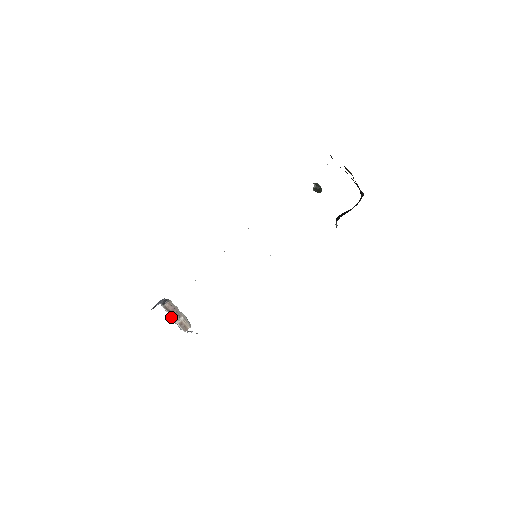
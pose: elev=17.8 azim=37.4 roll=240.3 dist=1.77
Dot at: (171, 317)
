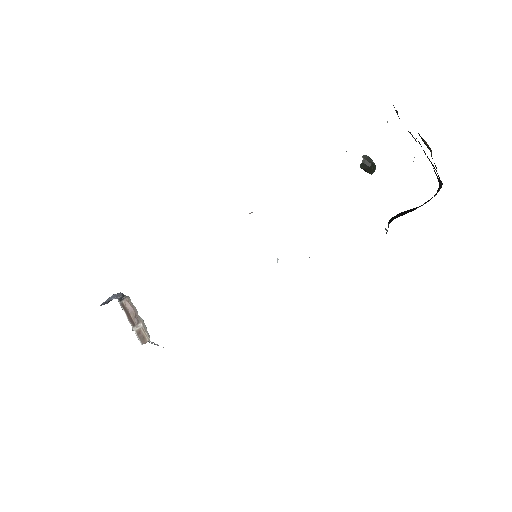
Dot at: (128, 320)
